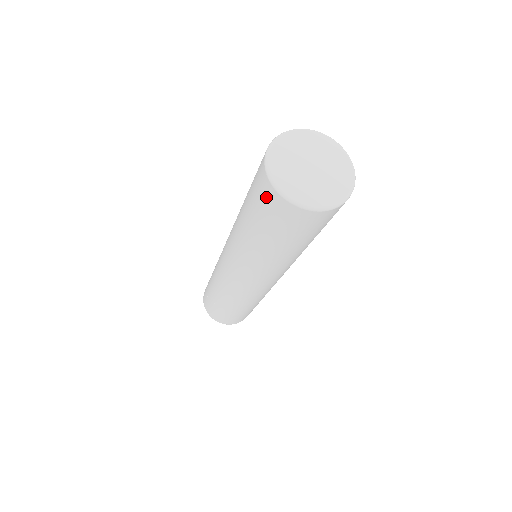
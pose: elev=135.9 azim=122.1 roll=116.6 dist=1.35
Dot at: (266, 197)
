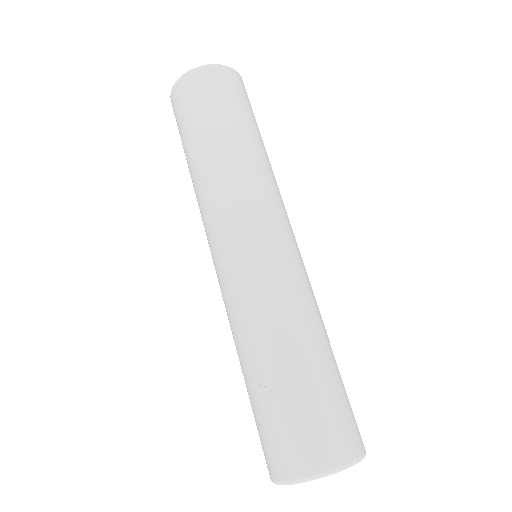
Dot at: (180, 96)
